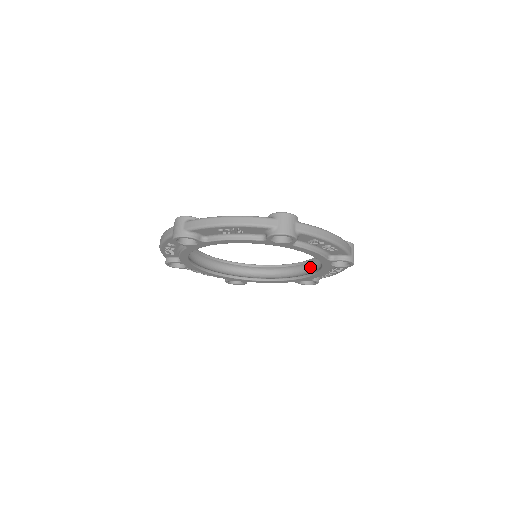
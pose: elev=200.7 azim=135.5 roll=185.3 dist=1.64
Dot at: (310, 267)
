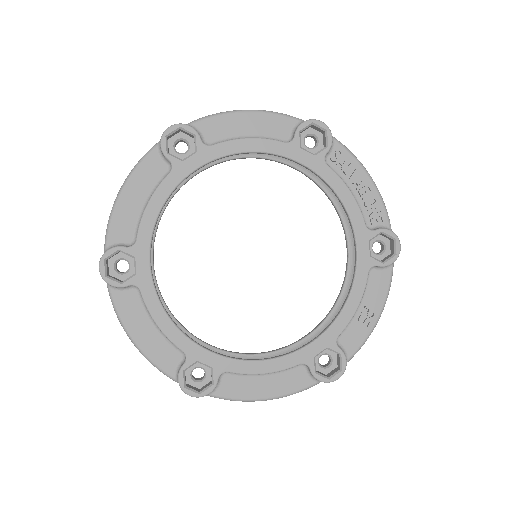
Dot at: occluded
